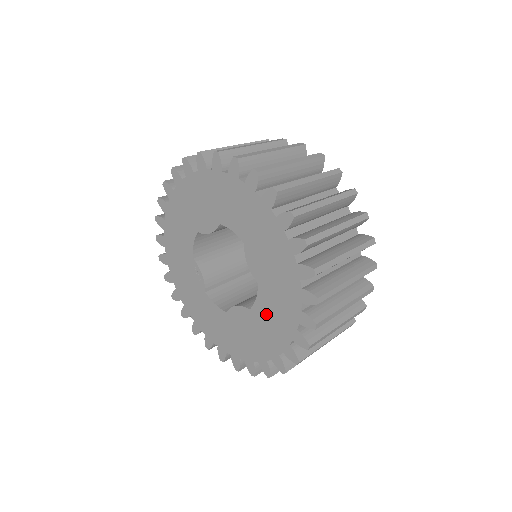
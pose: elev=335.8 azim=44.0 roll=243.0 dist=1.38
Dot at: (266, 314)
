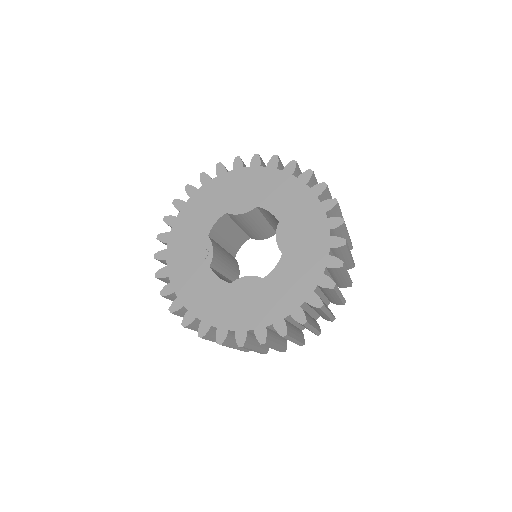
Dot at: (282, 280)
